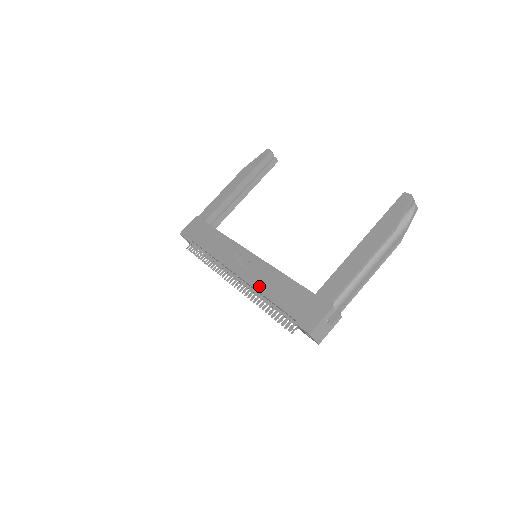
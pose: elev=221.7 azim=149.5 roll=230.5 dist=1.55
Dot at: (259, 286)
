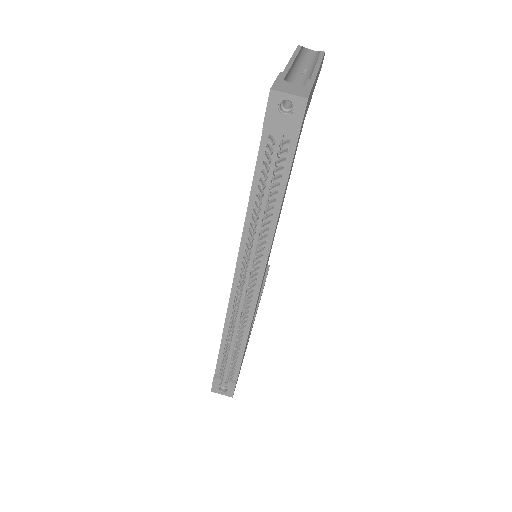
Dot at: (245, 220)
